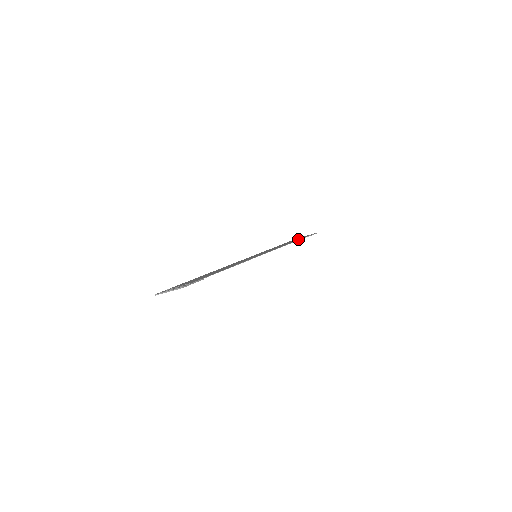
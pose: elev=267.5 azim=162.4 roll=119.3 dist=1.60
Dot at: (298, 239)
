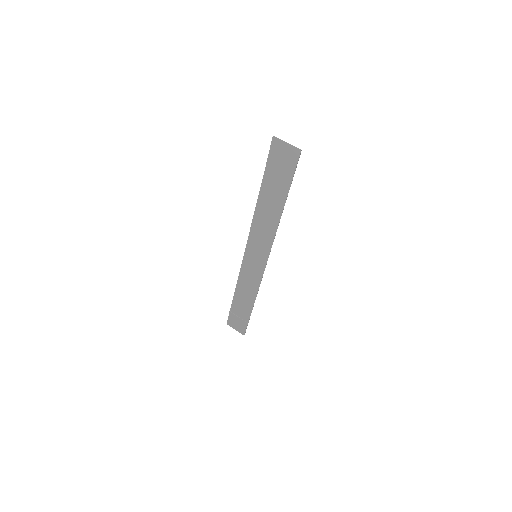
Dot at: (248, 311)
